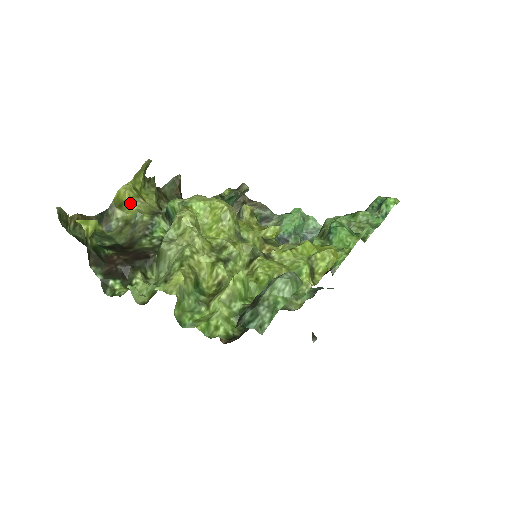
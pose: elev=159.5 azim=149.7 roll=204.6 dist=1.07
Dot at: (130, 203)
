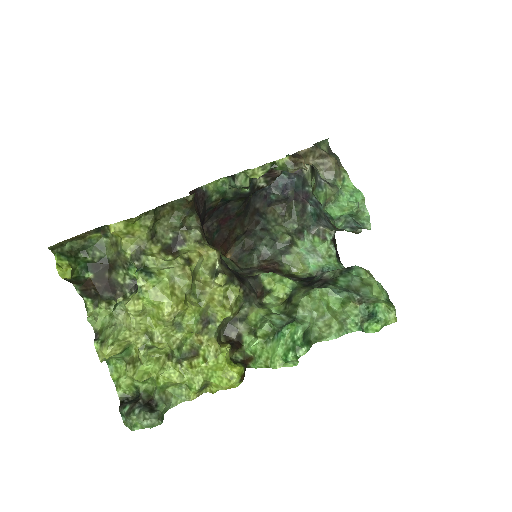
Dot at: occluded
